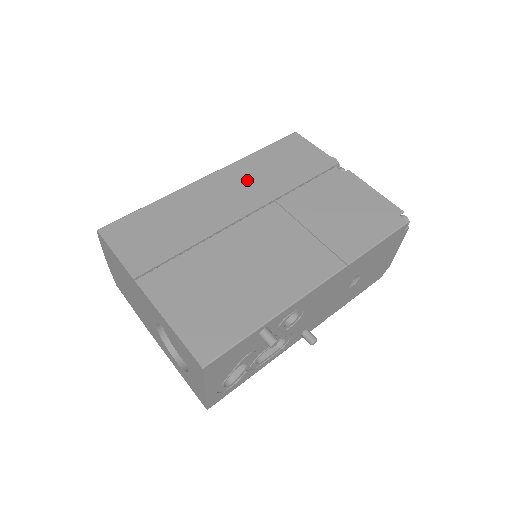
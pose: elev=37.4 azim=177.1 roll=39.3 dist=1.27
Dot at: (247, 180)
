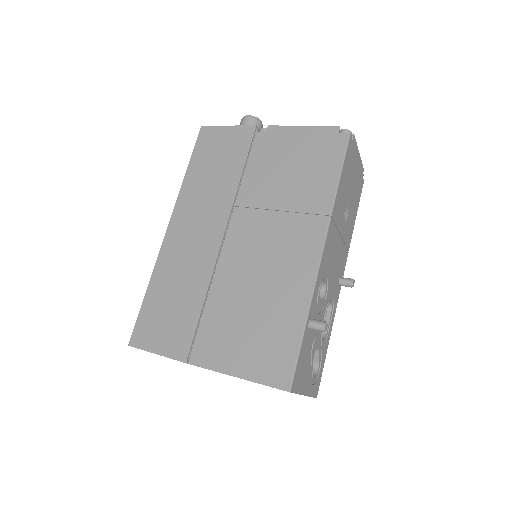
Dot at: (199, 206)
